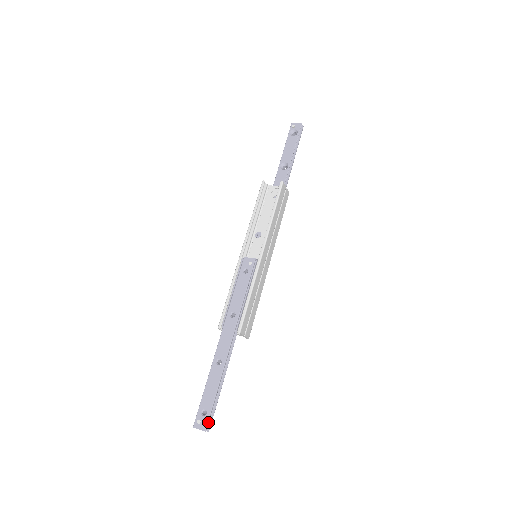
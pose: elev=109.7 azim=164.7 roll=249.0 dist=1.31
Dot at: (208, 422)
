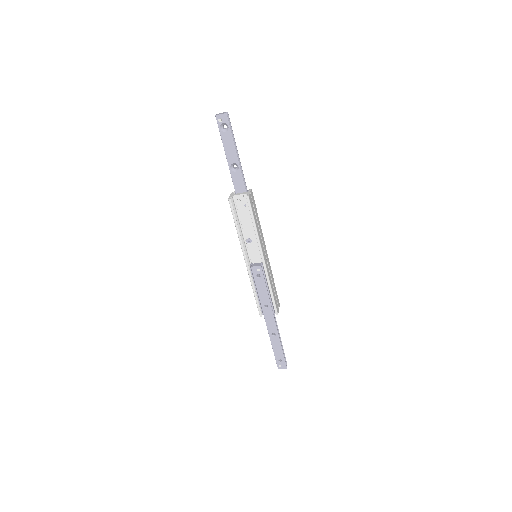
Dot at: (286, 364)
